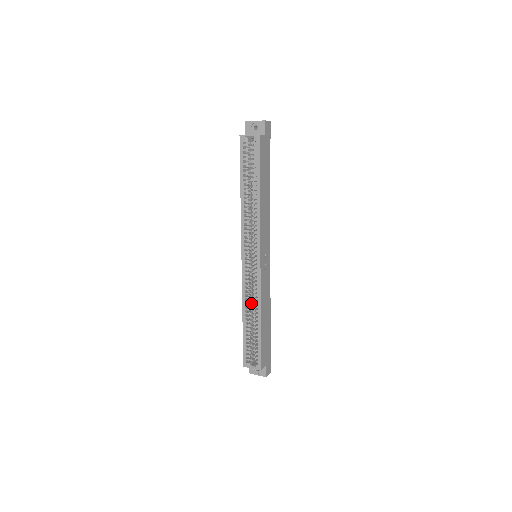
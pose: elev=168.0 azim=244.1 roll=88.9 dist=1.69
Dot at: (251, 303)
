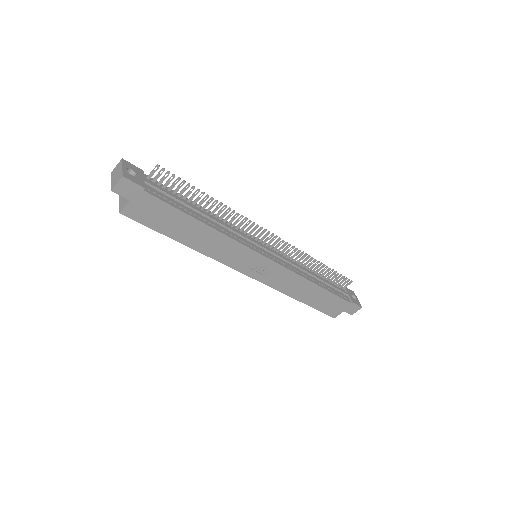
Dot at: occluded
